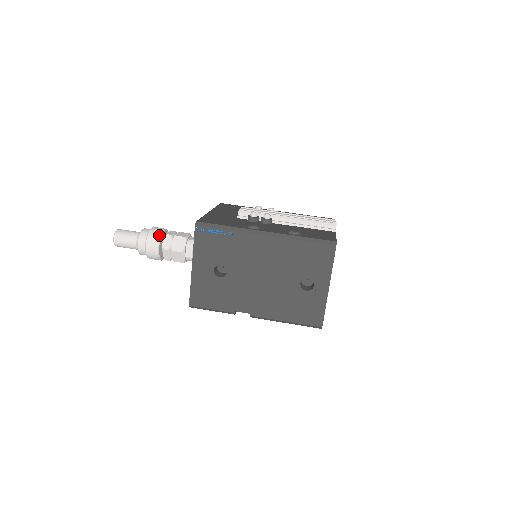
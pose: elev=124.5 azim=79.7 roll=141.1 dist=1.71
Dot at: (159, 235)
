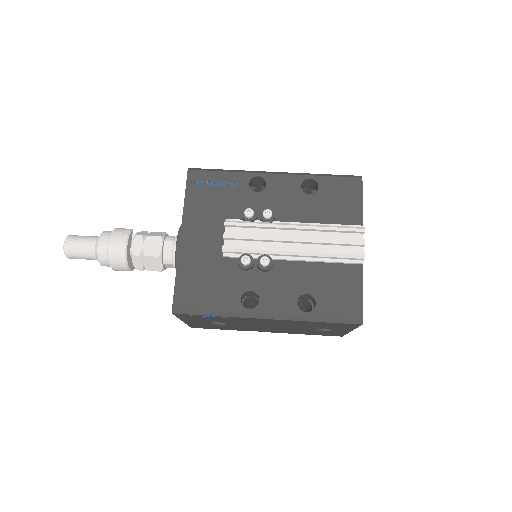
Dot at: (123, 259)
